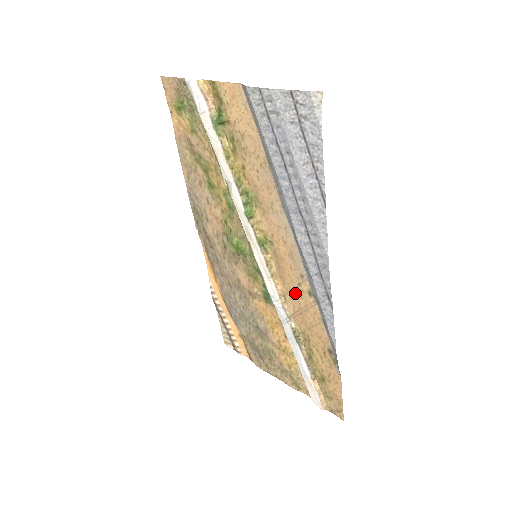
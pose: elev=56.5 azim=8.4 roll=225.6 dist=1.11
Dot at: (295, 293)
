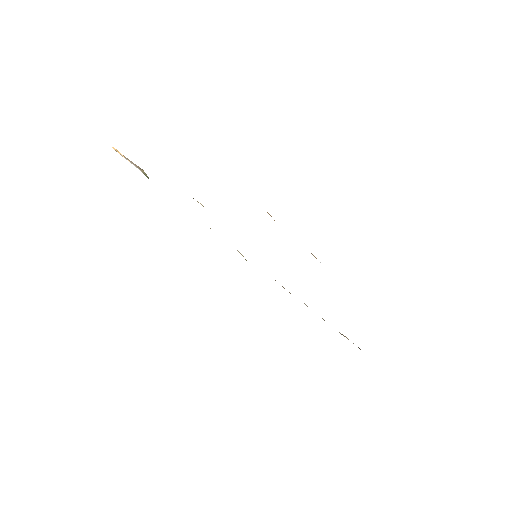
Dot at: occluded
